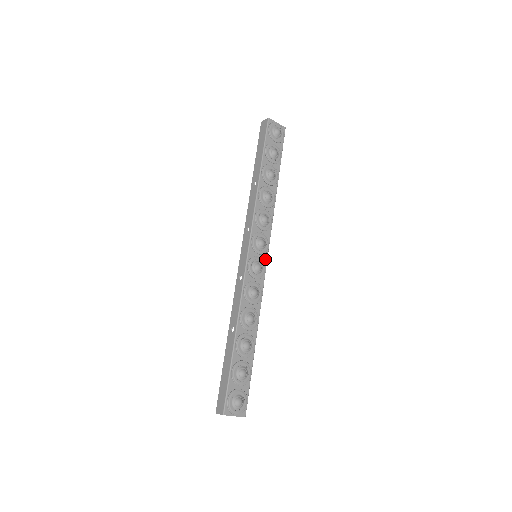
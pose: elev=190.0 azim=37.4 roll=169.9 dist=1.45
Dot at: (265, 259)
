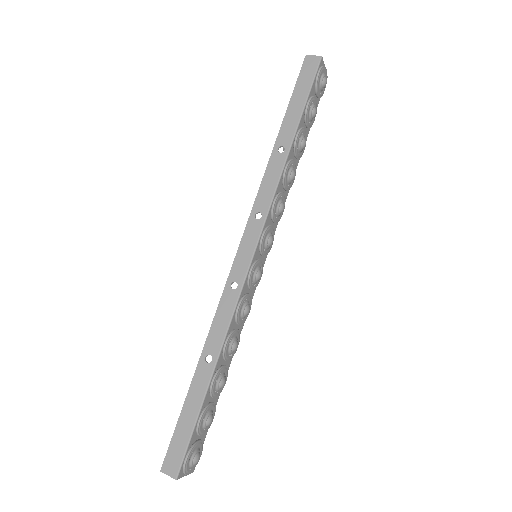
Dot at: (264, 262)
